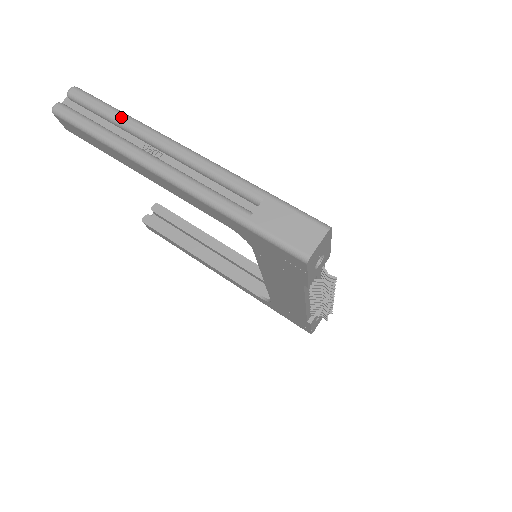
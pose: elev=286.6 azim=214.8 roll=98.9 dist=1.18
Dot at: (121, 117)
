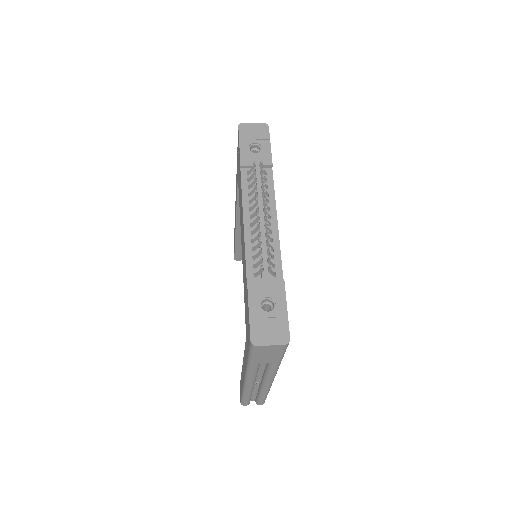
Dot at: occluded
